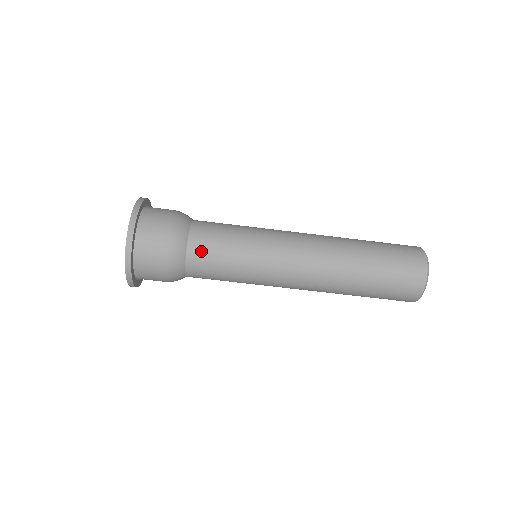
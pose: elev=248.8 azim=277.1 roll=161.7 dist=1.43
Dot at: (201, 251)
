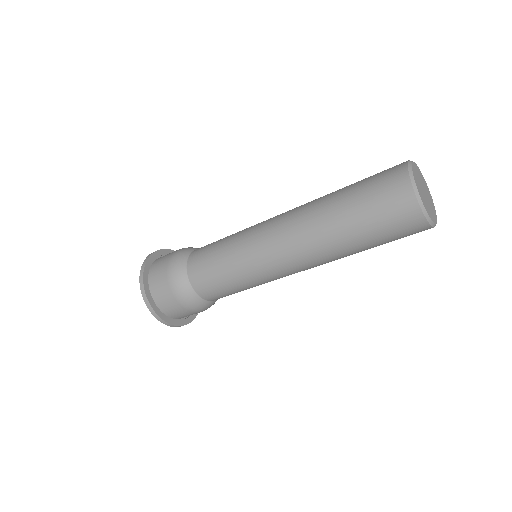
Dot at: occluded
